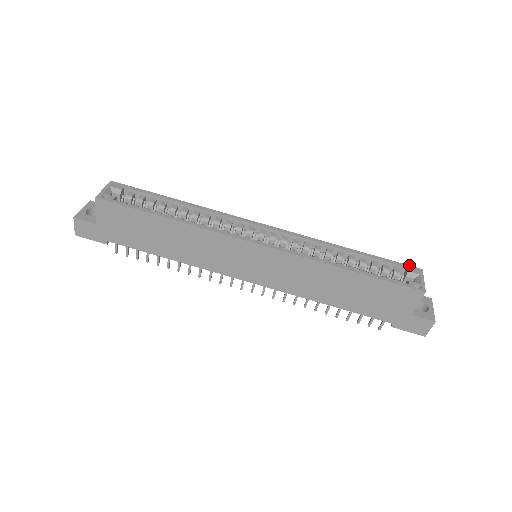
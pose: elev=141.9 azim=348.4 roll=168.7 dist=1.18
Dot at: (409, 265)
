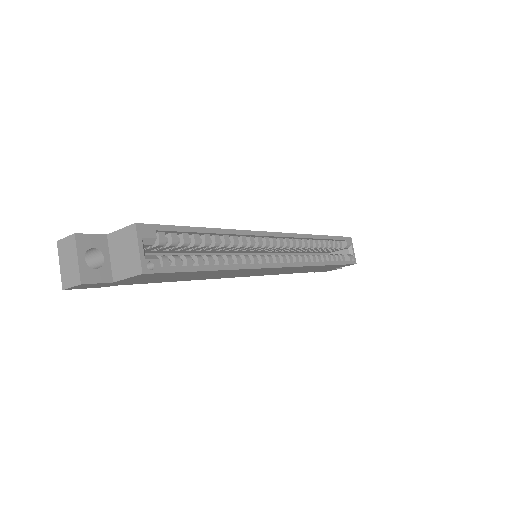
Dot at: (346, 237)
